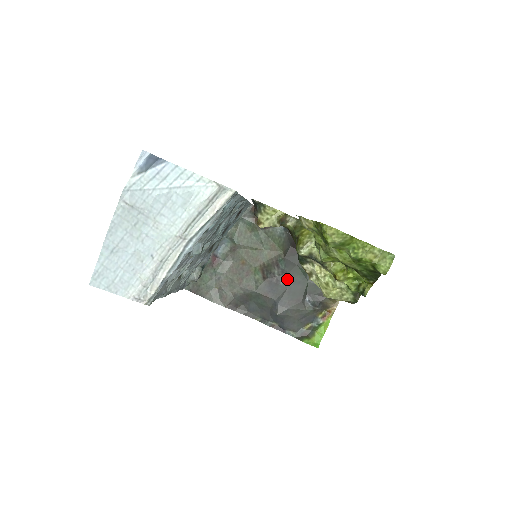
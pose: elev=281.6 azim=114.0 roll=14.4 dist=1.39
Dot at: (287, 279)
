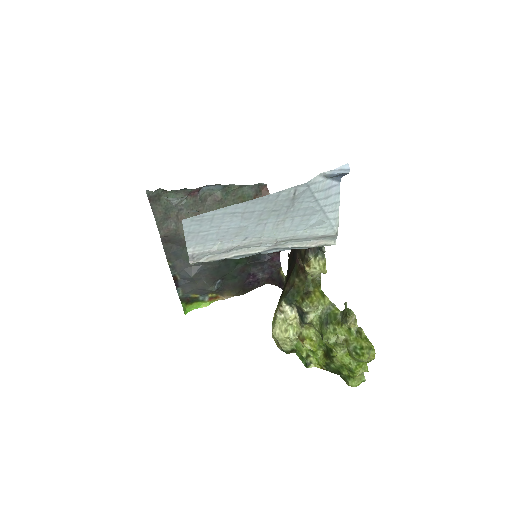
Dot at: (226, 259)
